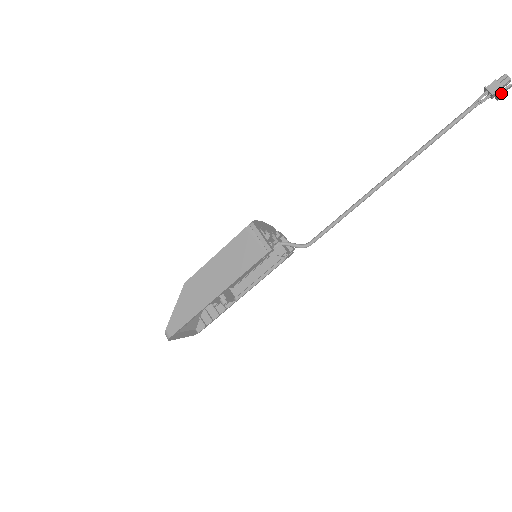
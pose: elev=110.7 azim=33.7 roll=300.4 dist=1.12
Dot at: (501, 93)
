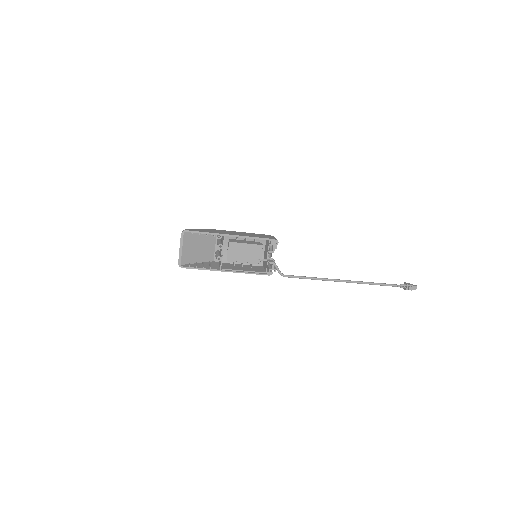
Dot at: (411, 287)
